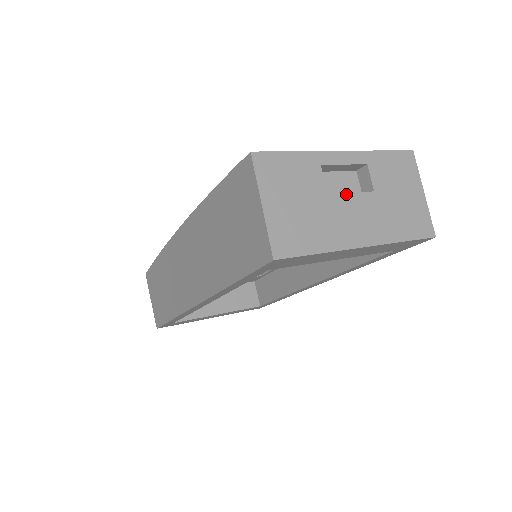
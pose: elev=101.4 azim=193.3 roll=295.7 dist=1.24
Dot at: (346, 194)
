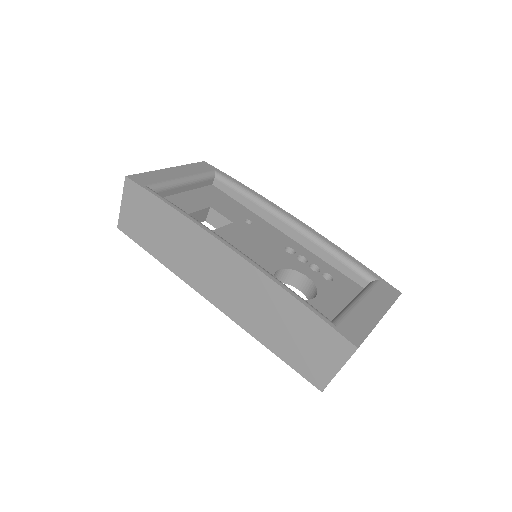
Dot at: occluded
